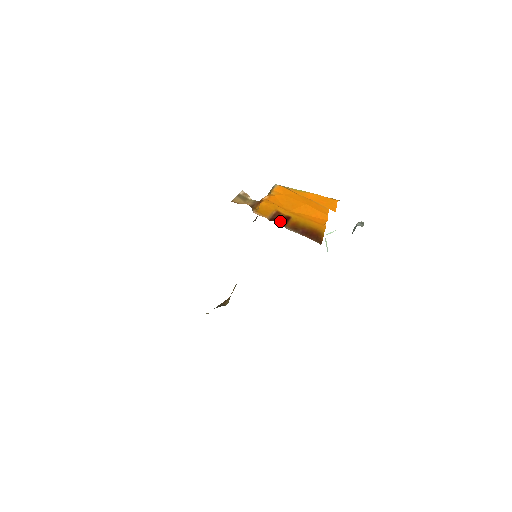
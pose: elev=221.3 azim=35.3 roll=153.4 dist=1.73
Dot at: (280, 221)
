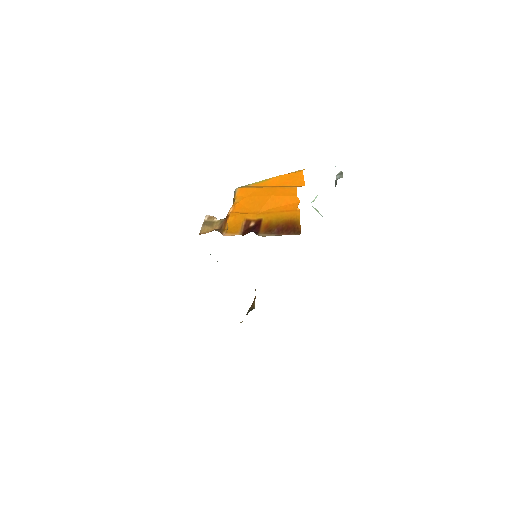
Dot at: (252, 231)
